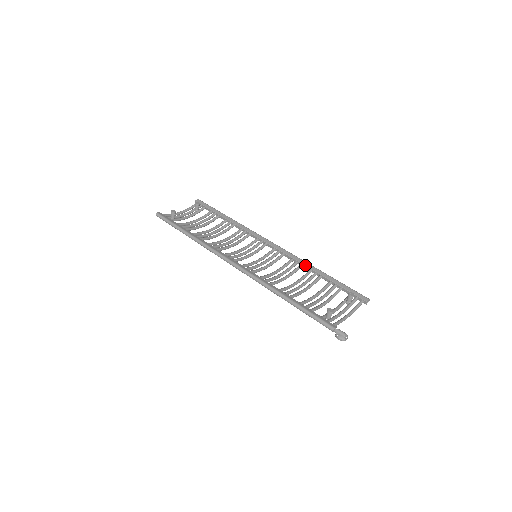
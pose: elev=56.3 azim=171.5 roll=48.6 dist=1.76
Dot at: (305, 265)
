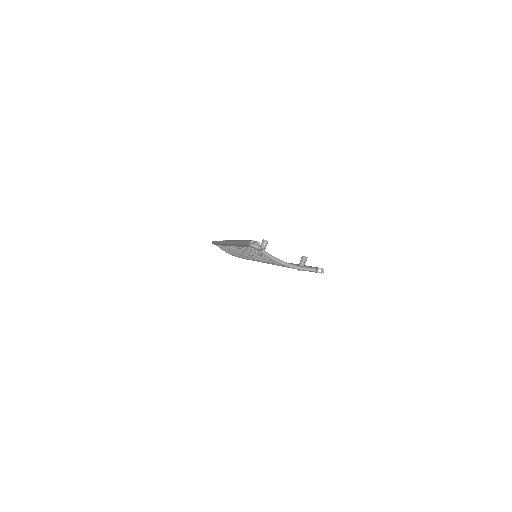
Dot at: (291, 263)
